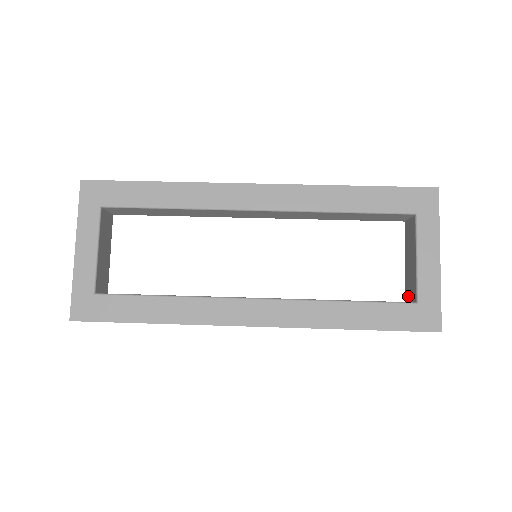
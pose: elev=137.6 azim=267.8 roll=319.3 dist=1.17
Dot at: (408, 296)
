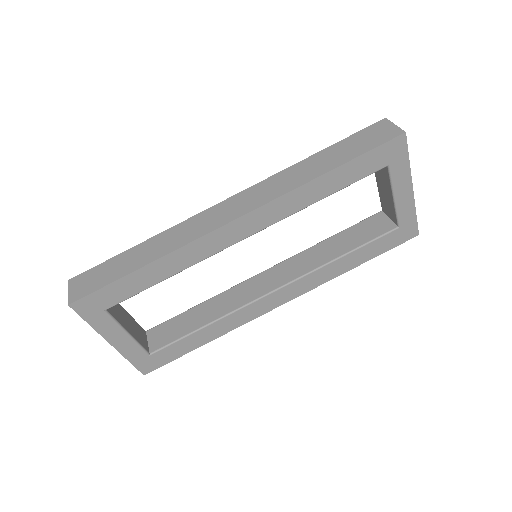
Dot at: (385, 211)
